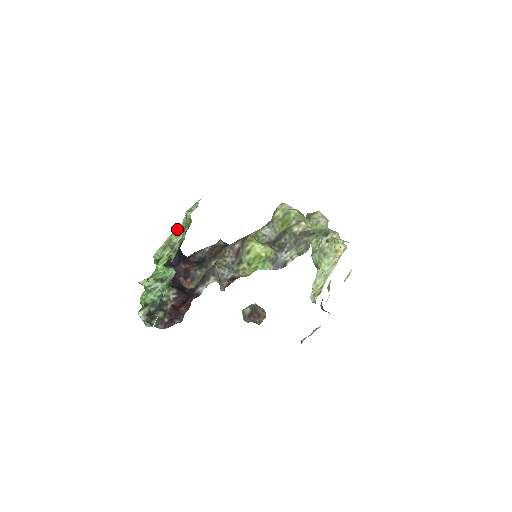
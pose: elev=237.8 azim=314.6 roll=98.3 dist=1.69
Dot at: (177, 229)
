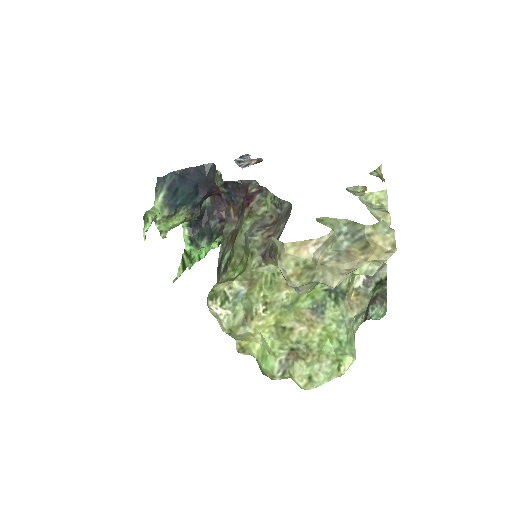
Dot at: occluded
